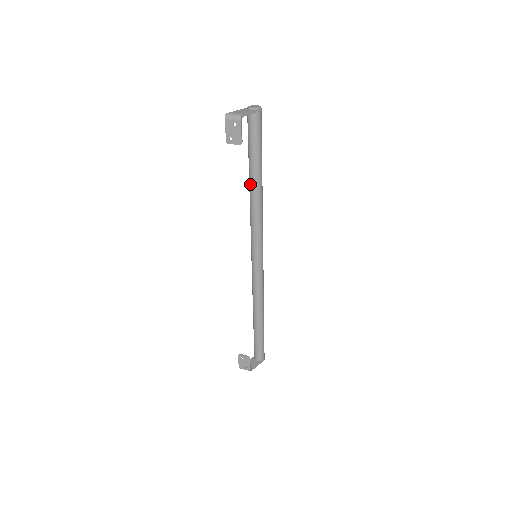
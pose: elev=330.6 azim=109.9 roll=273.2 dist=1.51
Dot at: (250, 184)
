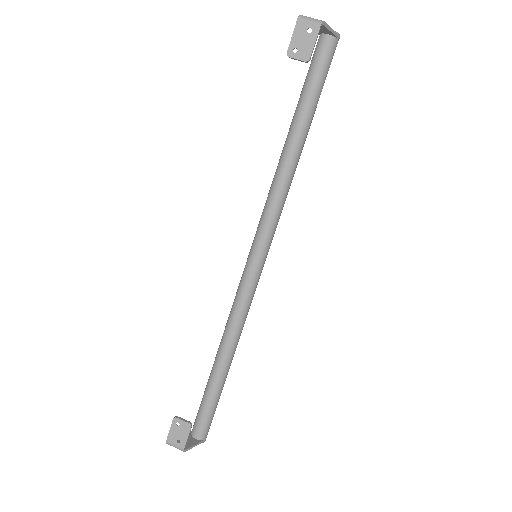
Dot at: (288, 139)
